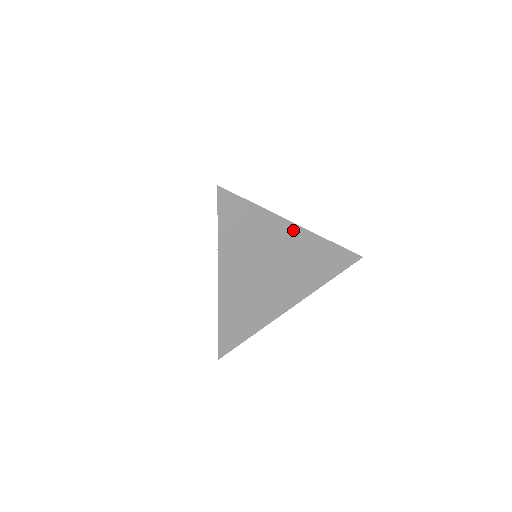
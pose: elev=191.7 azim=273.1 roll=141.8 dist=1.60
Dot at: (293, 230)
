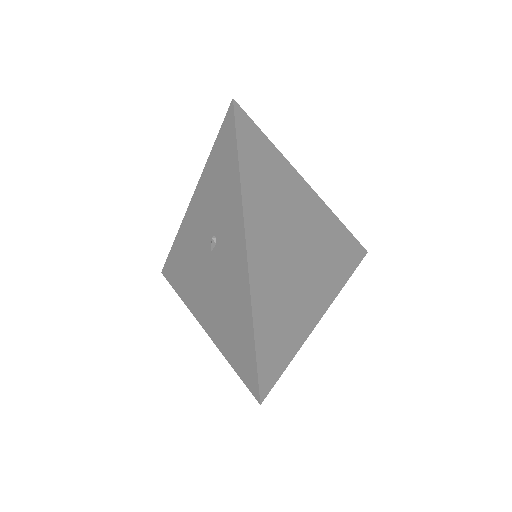
Dot at: (308, 193)
